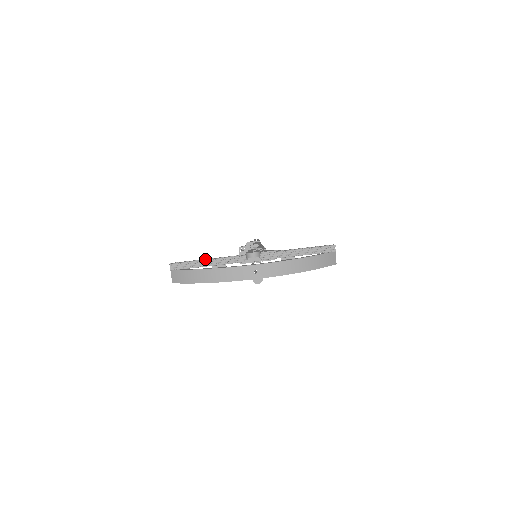
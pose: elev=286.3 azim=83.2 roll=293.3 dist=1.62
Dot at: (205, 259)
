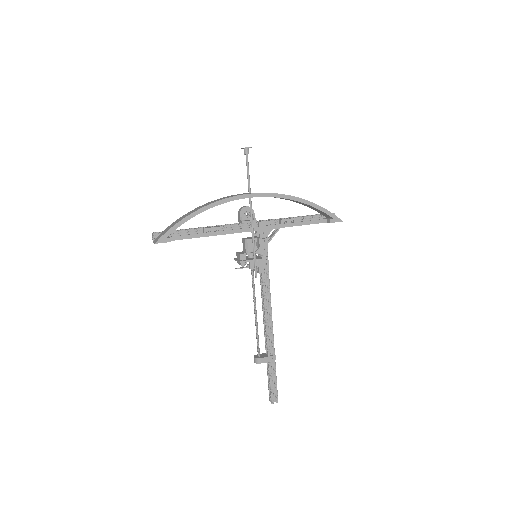
Dot at: (194, 233)
